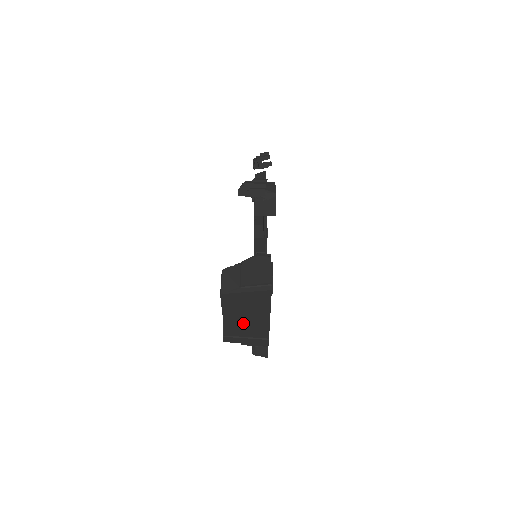
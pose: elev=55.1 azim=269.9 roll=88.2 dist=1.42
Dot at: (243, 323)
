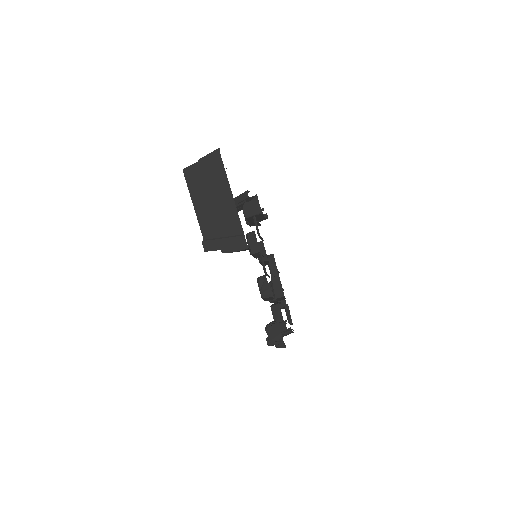
Dot at: (213, 212)
